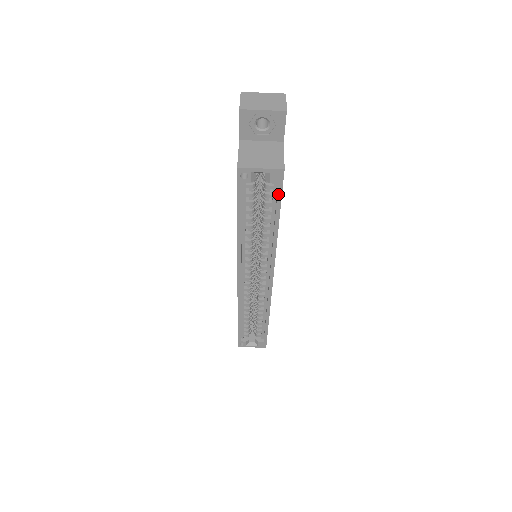
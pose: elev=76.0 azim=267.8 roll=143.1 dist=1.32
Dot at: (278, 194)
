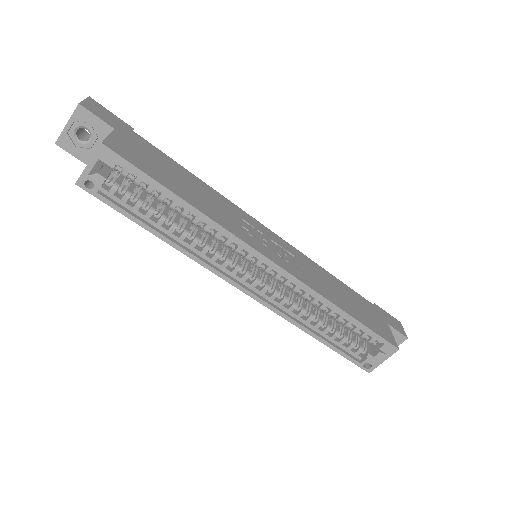
Dot at: (133, 170)
